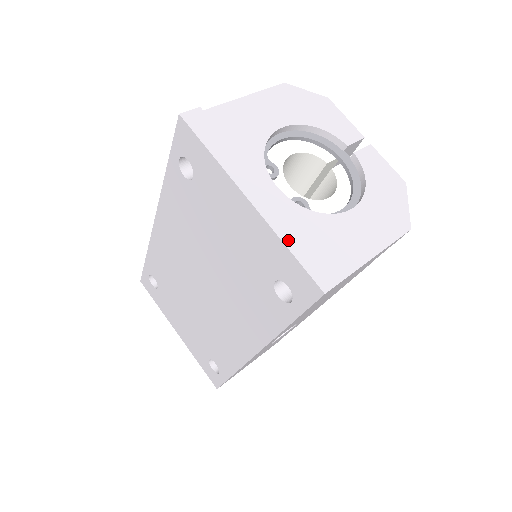
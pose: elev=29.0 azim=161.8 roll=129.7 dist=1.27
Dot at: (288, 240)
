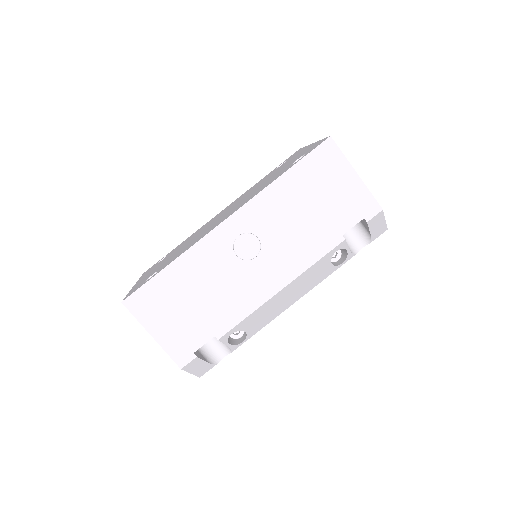
Dot at: occluded
